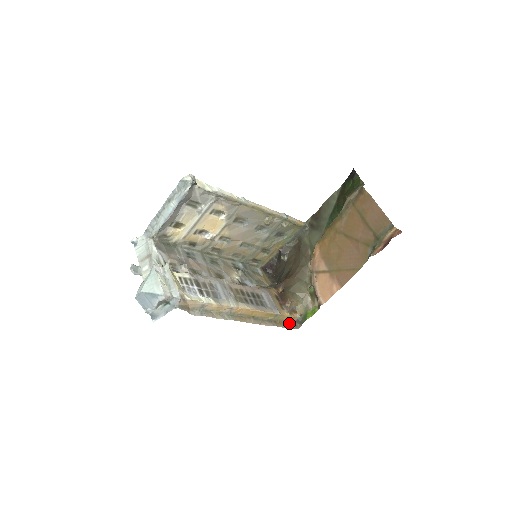
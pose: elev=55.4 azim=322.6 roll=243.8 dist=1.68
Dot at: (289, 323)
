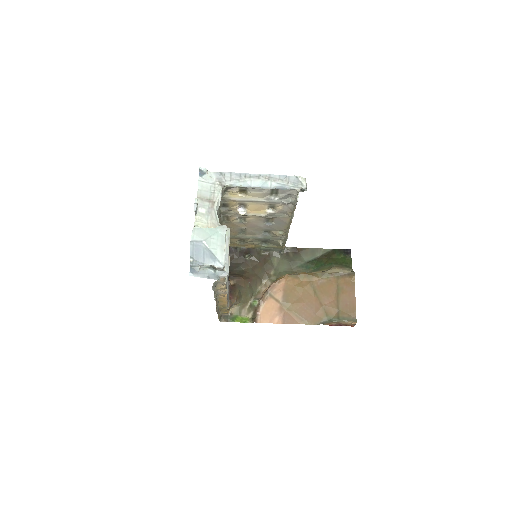
Dot at: (220, 314)
